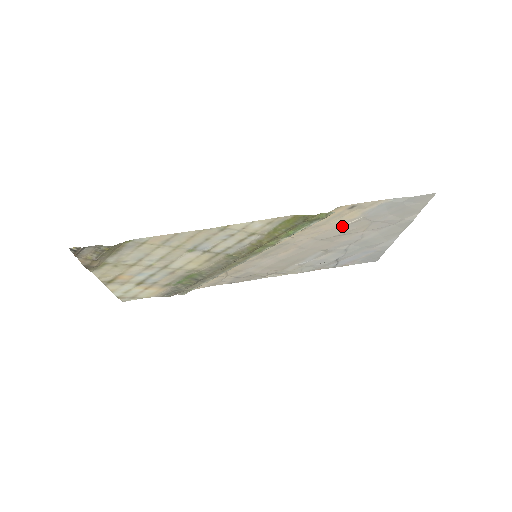
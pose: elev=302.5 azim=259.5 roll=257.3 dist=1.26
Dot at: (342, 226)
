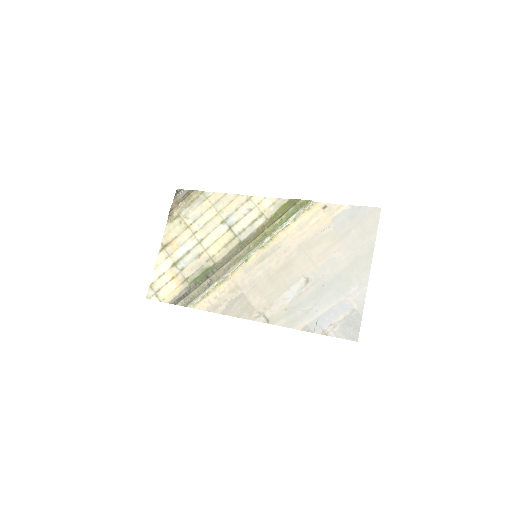
Dot at: (319, 234)
